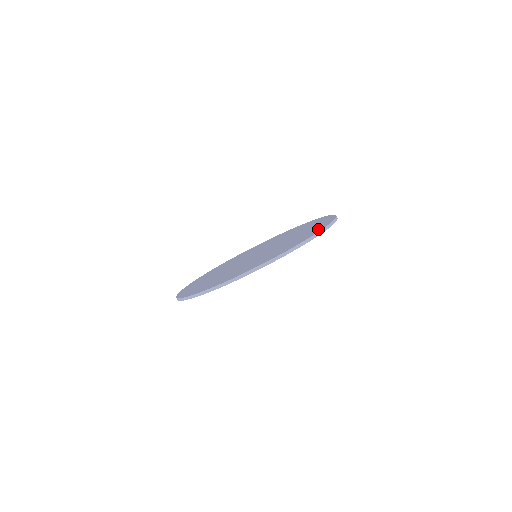
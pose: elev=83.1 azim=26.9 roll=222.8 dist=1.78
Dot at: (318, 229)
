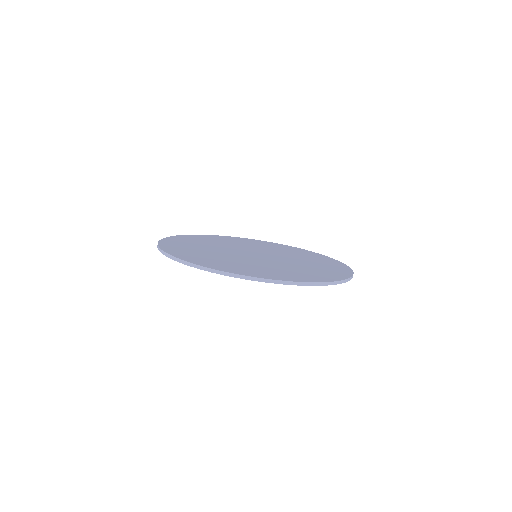
Dot at: (343, 272)
